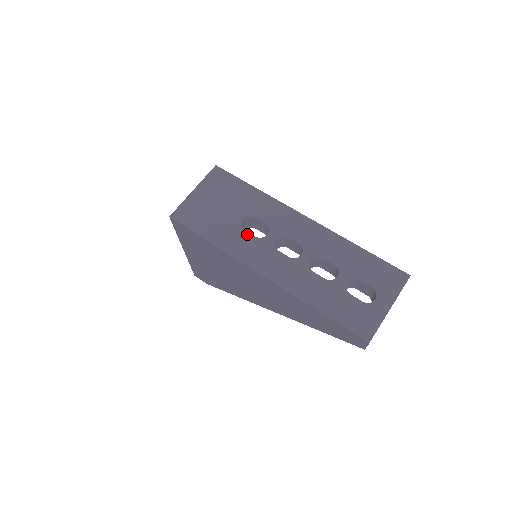
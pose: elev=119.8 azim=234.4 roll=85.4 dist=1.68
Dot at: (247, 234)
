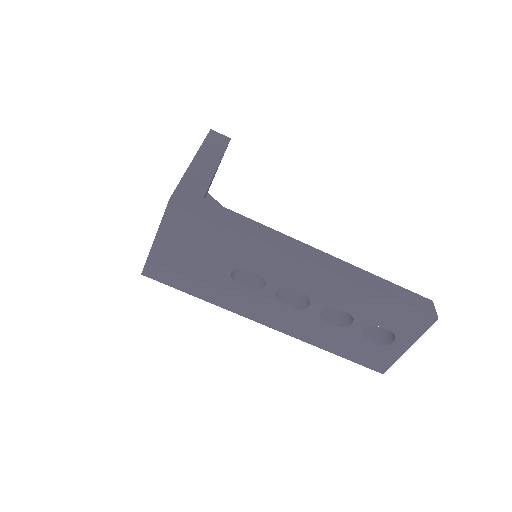
Dot at: (241, 288)
